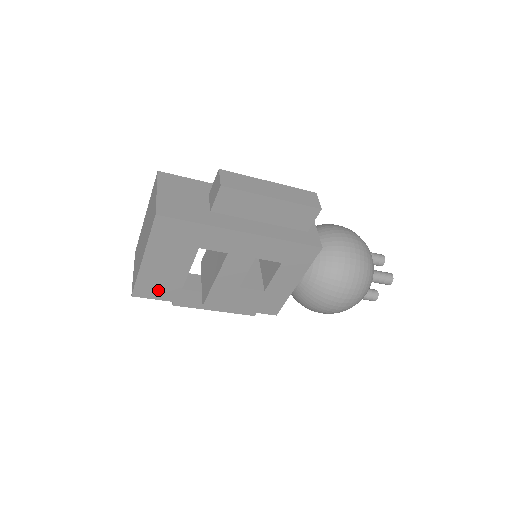
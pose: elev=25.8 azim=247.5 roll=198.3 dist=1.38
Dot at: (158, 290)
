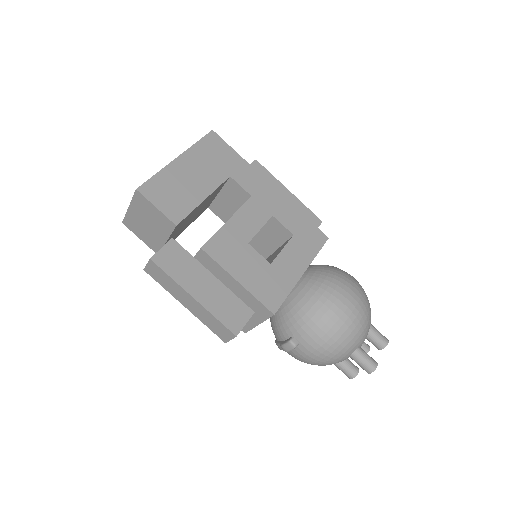
Dot at: (168, 199)
